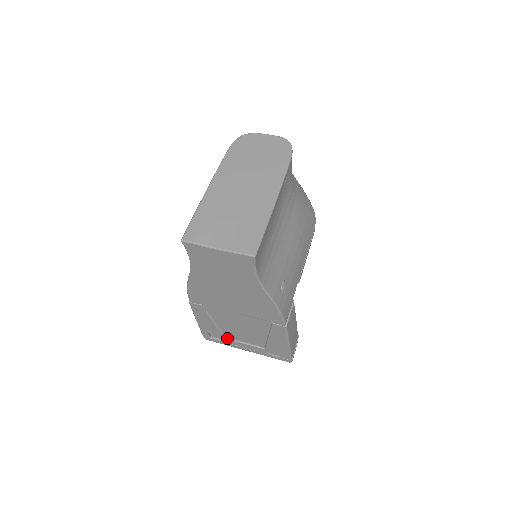
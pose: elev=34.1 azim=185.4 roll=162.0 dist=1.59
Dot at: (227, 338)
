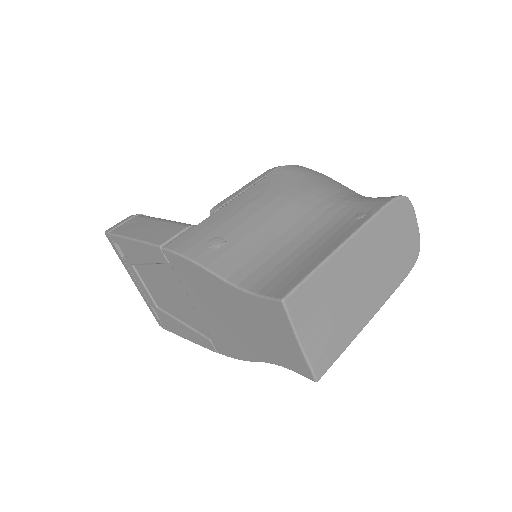
Dot at: (134, 266)
